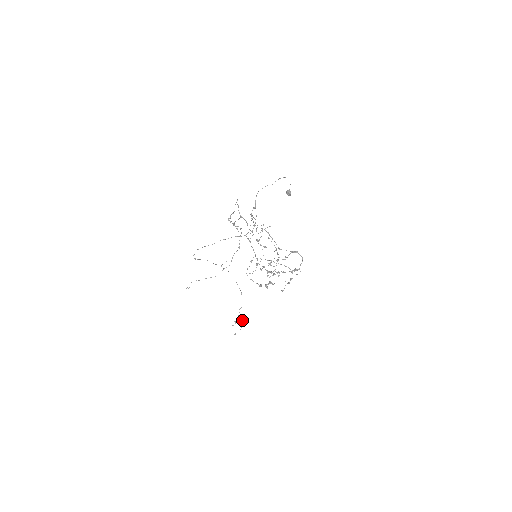
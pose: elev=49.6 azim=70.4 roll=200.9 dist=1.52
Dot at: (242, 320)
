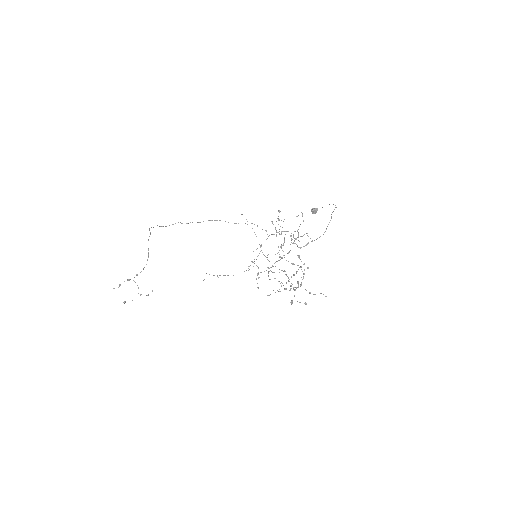
Dot at: occluded
